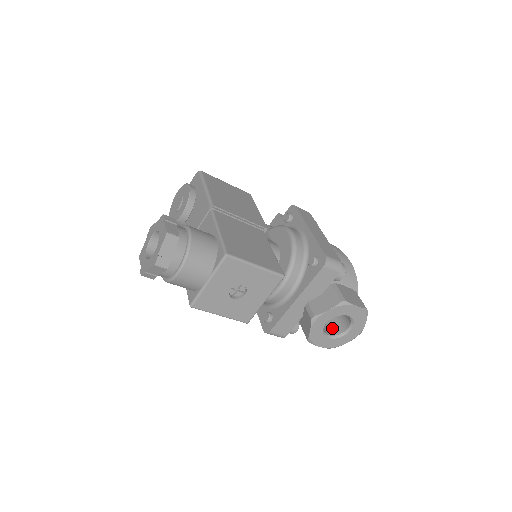
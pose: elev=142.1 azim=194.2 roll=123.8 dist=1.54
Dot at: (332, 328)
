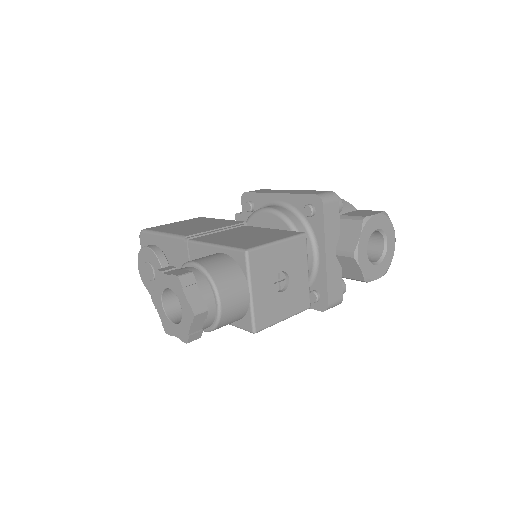
Dot at: (371, 256)
